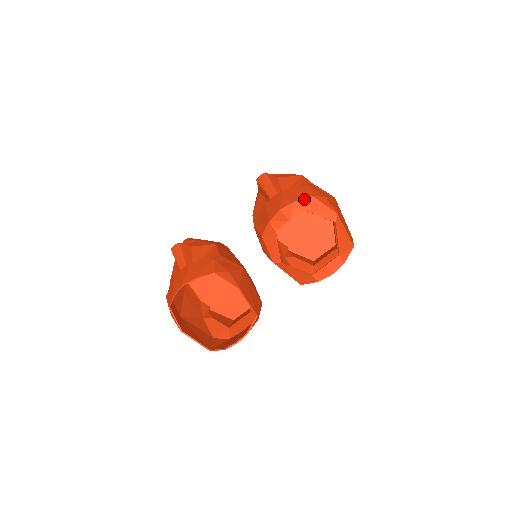
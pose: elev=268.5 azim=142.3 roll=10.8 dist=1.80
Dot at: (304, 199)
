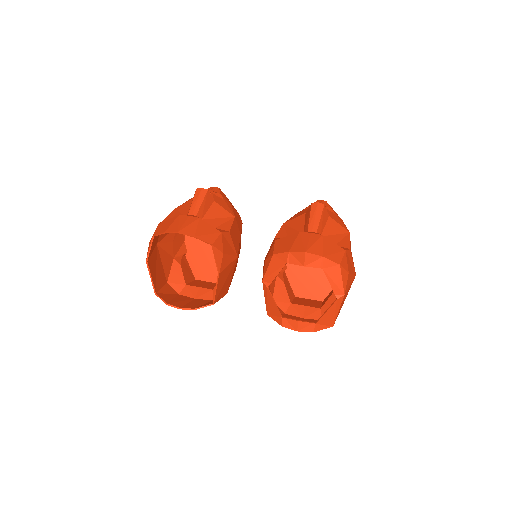
Dot at: (331, 261)
